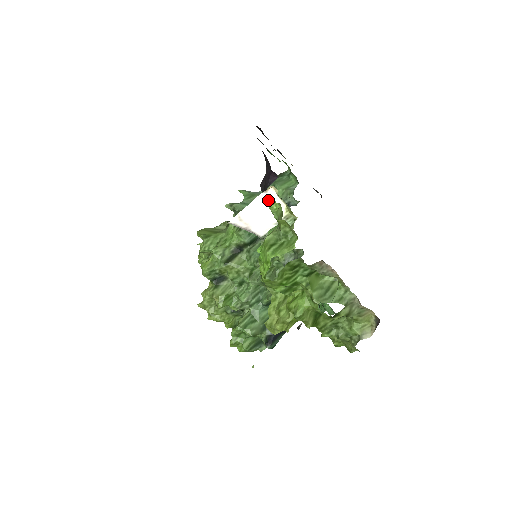
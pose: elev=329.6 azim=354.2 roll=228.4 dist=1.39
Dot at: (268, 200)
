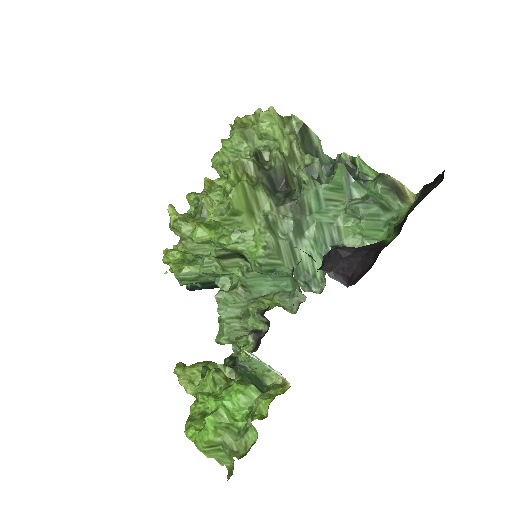
Dot at: (277, 373)
